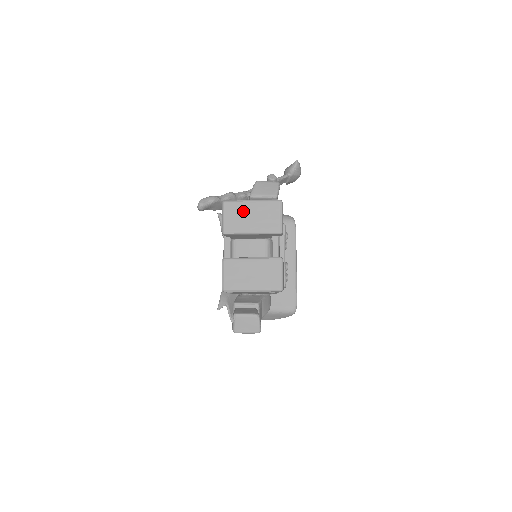
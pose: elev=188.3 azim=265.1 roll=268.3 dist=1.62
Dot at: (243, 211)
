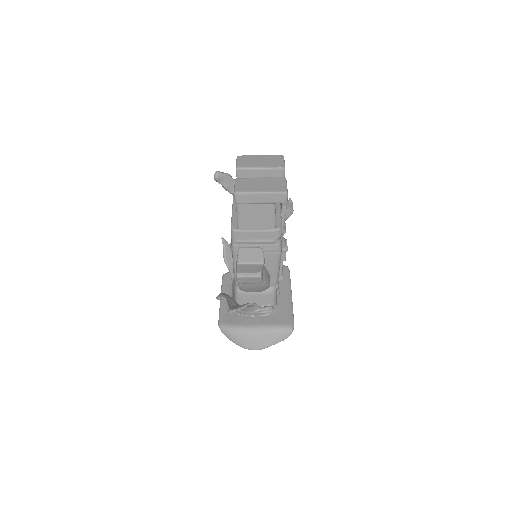
Dot at: (253, 159)
